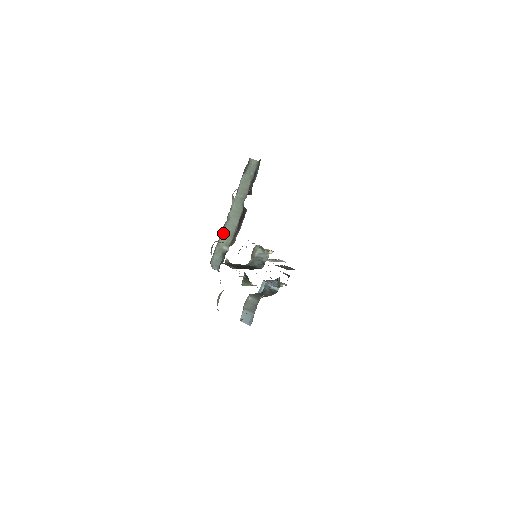
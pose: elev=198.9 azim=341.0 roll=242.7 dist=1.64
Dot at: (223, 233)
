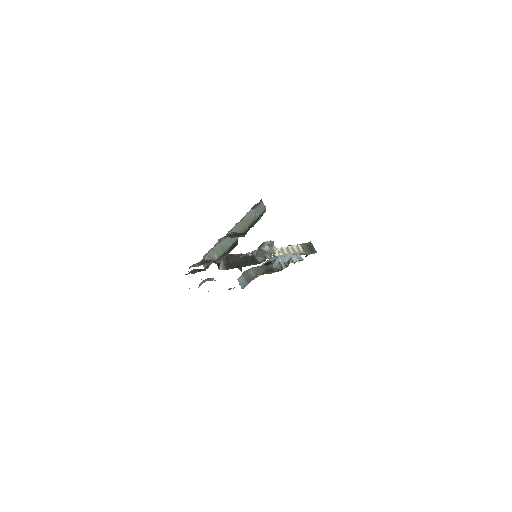
Dot at: (218, 244)
